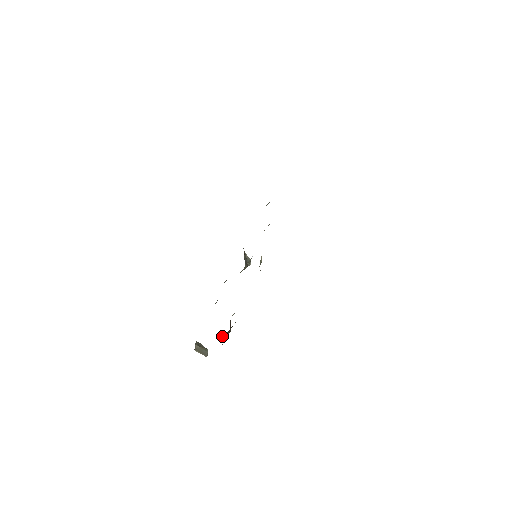
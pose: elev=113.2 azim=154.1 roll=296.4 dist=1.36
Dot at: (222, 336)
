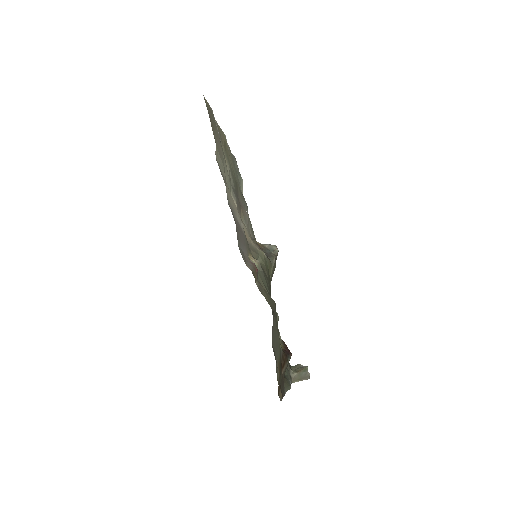
Dot at: (282, 373)
